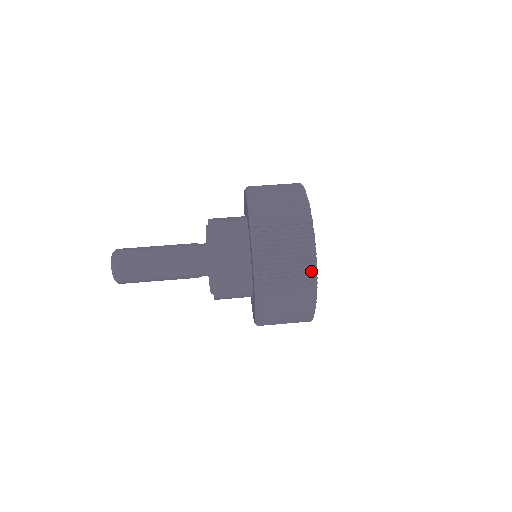
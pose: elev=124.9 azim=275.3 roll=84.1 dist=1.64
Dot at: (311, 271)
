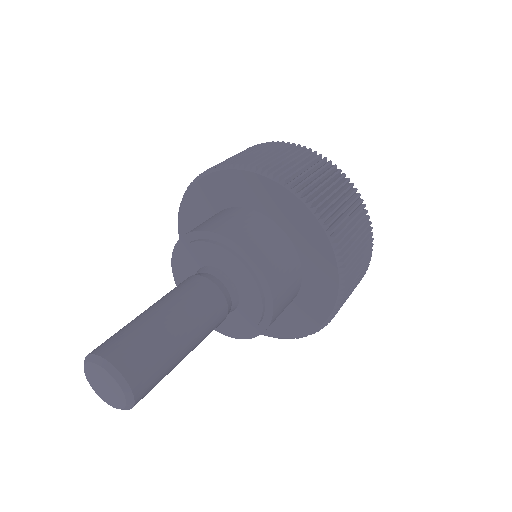
Dot at: (319, 160)
